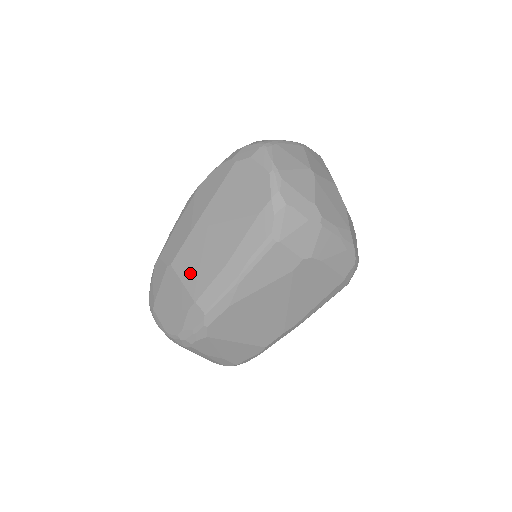
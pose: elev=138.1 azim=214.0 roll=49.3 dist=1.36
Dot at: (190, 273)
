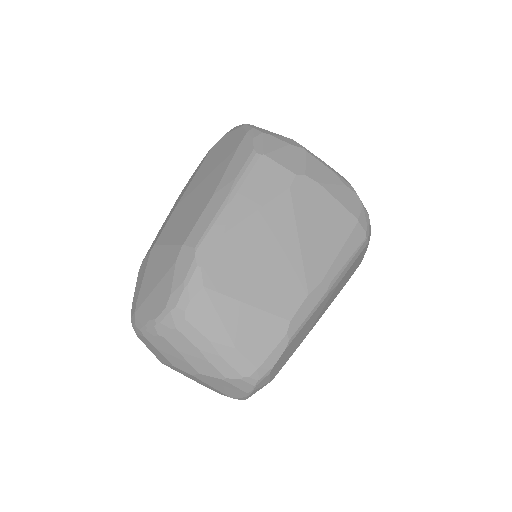
Dot at: (175, 232)
